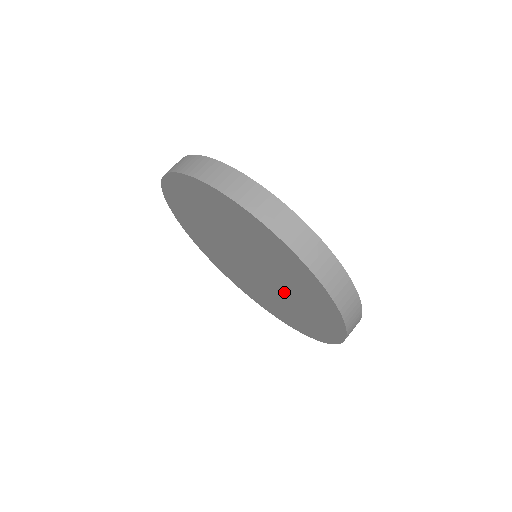
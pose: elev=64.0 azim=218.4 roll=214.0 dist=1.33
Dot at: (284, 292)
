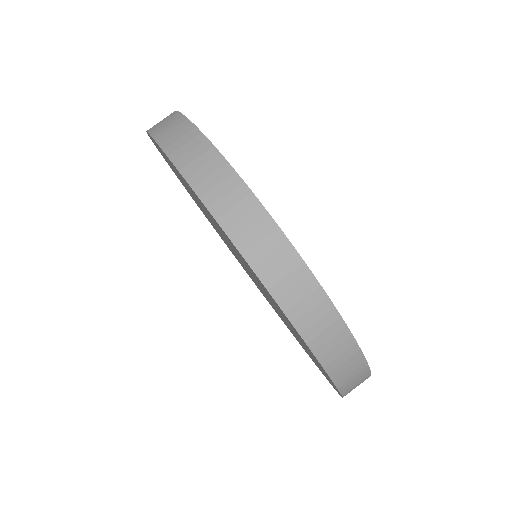
Dot at: occluded
